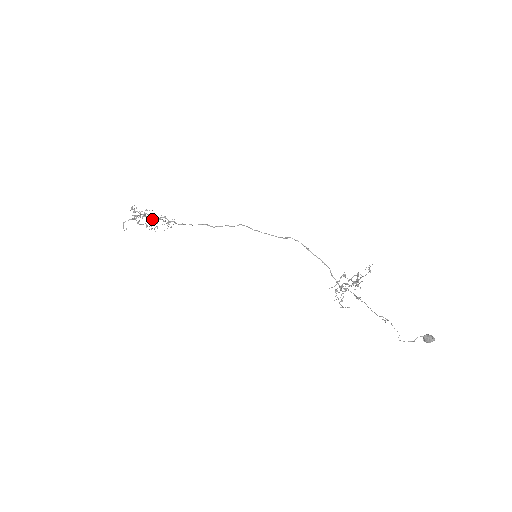
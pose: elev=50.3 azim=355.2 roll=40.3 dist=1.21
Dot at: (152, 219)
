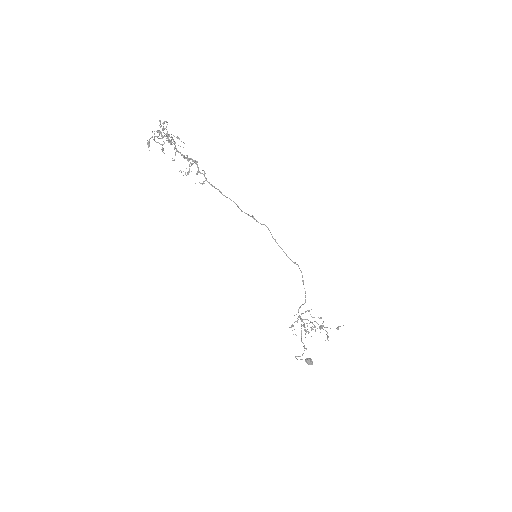
Dot at: (181, 154)
